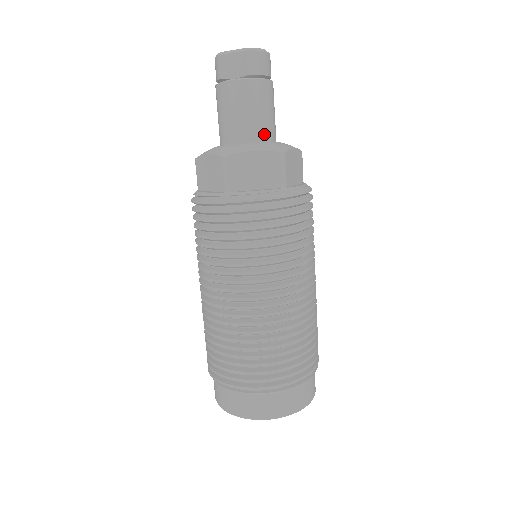
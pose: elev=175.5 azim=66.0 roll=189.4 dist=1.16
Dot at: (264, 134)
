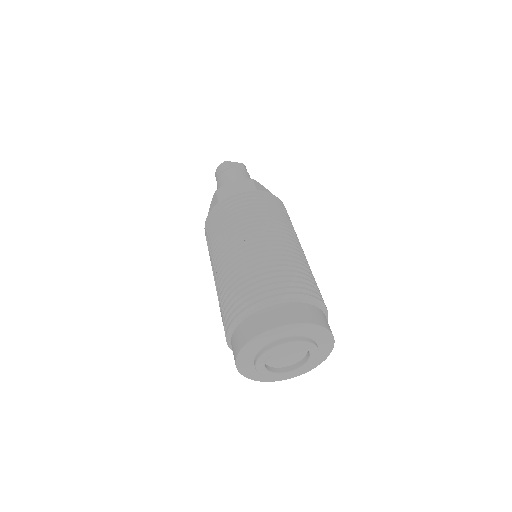
Dot at: occluded
